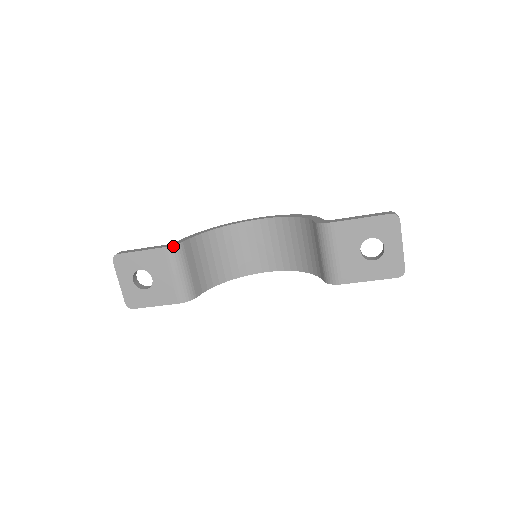
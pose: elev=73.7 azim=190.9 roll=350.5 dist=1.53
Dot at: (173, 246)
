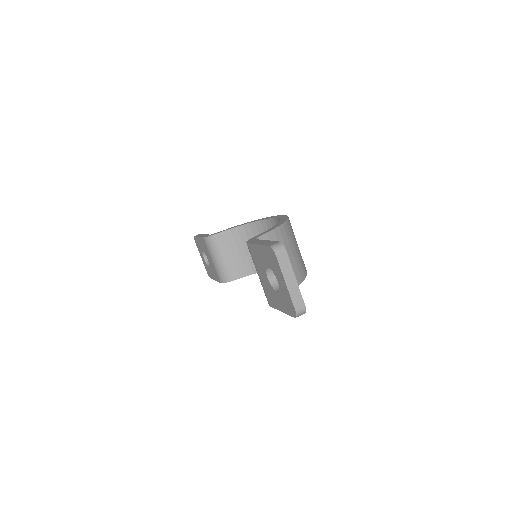
Dot at: (207, 237)
